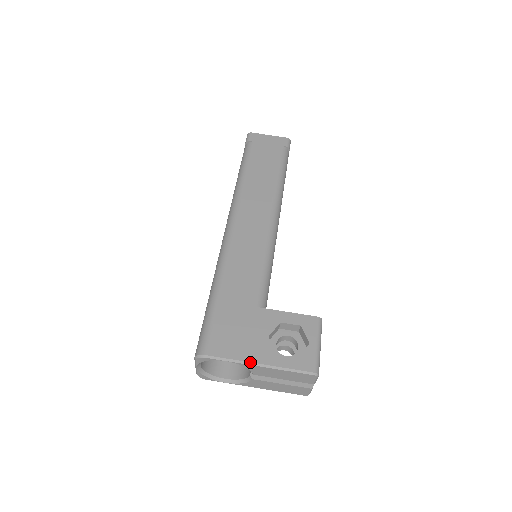
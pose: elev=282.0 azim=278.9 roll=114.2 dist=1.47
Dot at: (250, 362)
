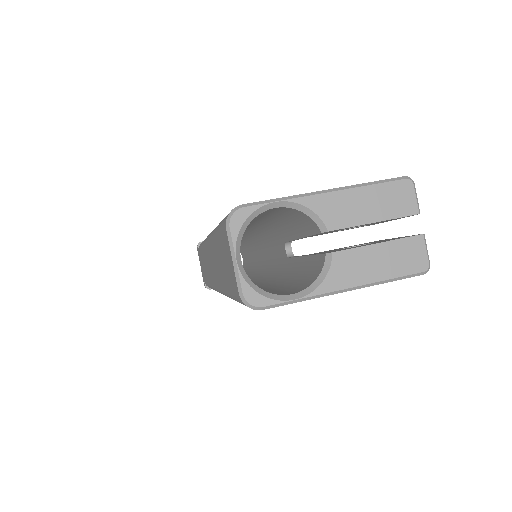
Dot at: (311, 192)
